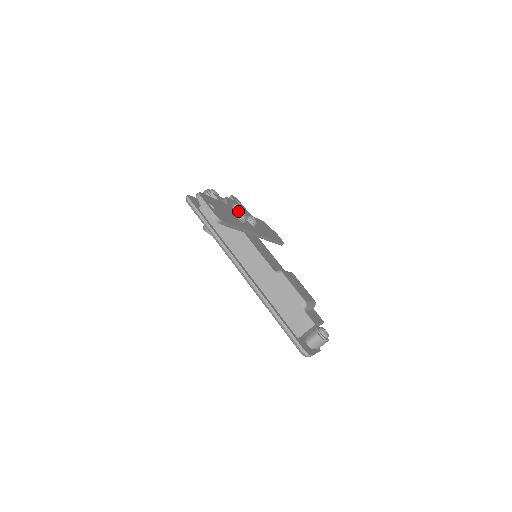
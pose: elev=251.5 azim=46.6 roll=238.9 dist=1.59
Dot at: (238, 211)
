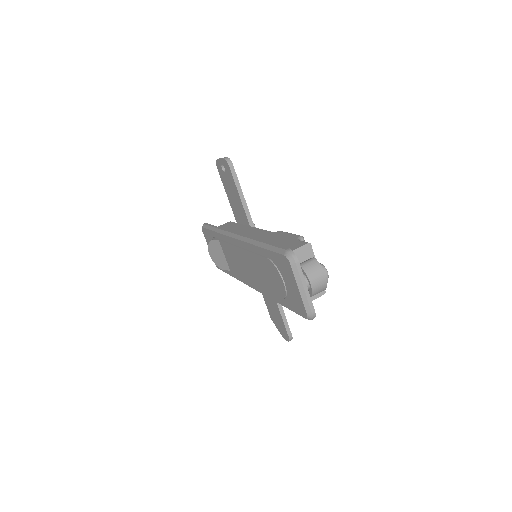
Dot at: occluded
